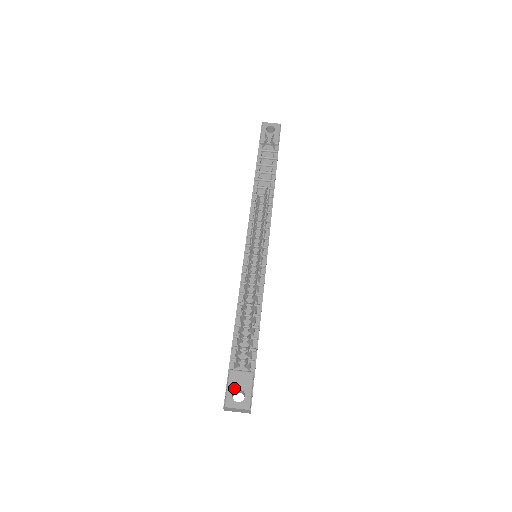
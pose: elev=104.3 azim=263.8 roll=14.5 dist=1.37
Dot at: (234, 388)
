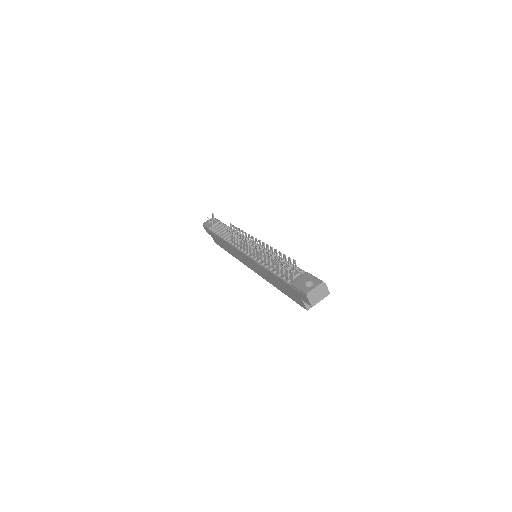
Dot at: (303, 285)
